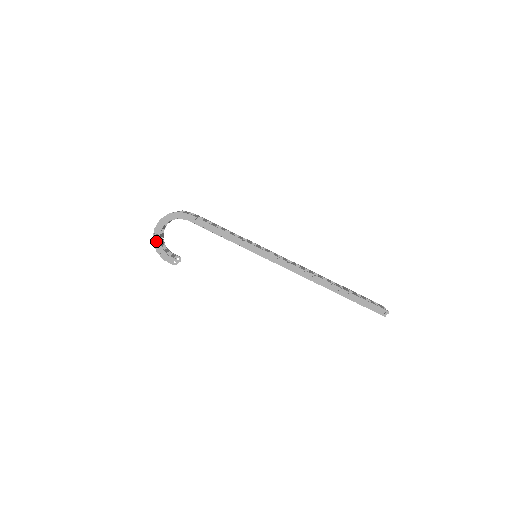
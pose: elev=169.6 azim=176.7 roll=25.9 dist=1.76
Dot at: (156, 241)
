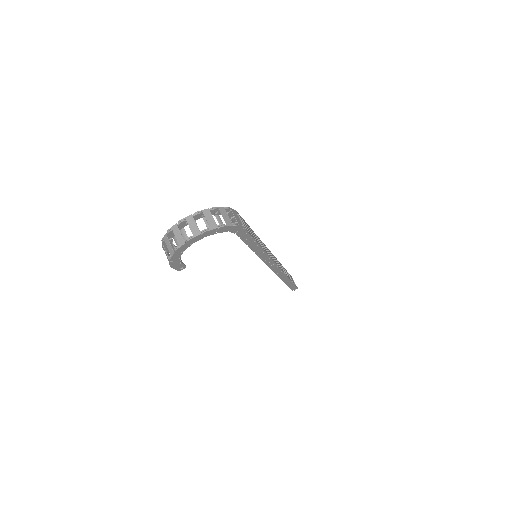
Dot at: (180, 250)
